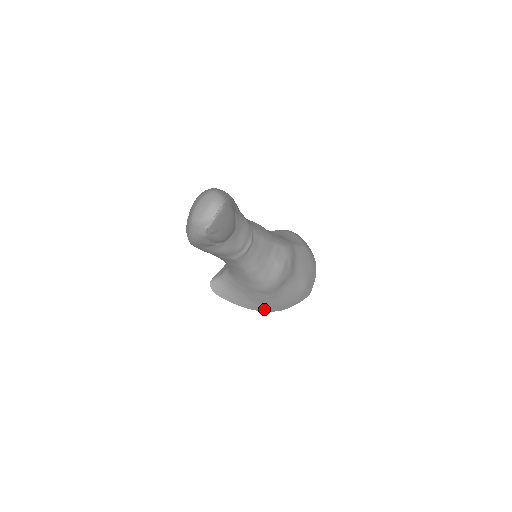
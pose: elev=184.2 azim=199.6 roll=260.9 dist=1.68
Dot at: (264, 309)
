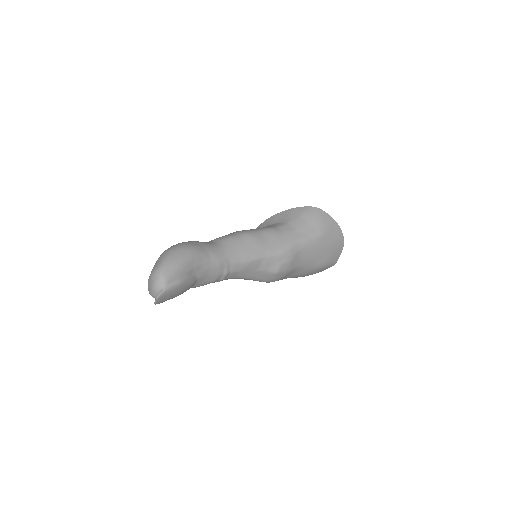
Dot at: occluded
